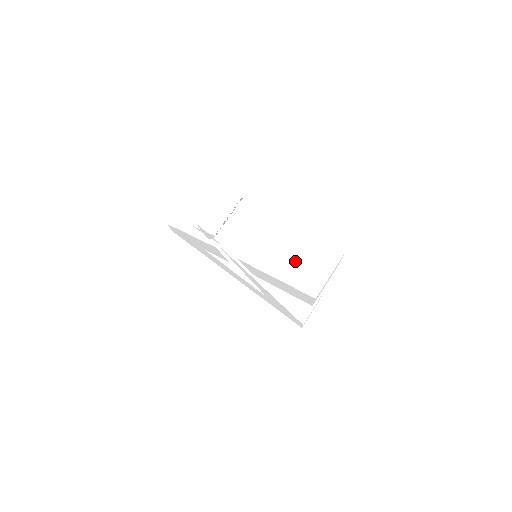
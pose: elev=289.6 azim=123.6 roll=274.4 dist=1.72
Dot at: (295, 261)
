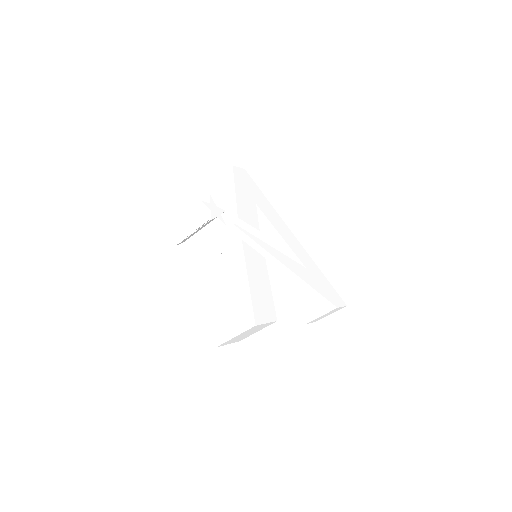
Dot at: (229, 301)
